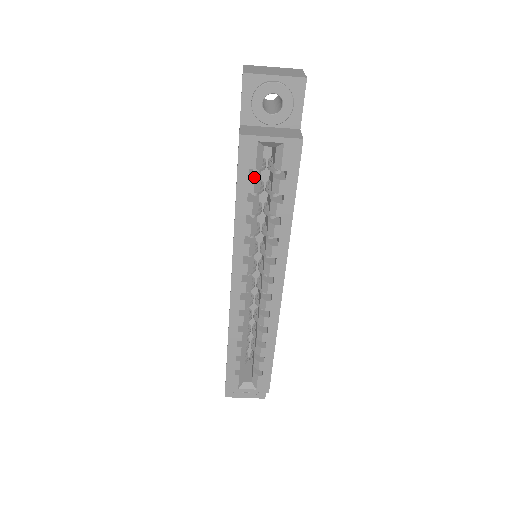
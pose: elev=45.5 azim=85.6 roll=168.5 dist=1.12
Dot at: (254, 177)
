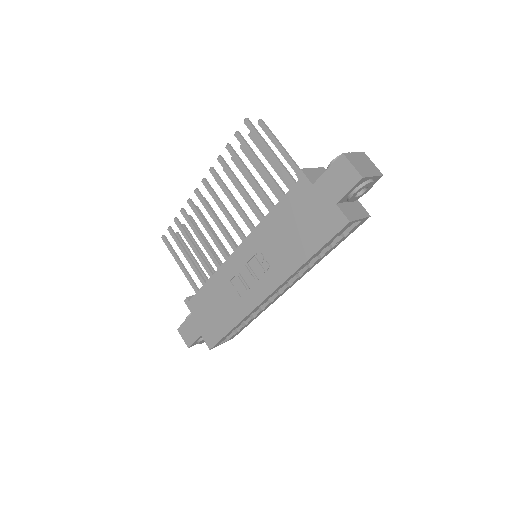
Dot at: (333, 239)
